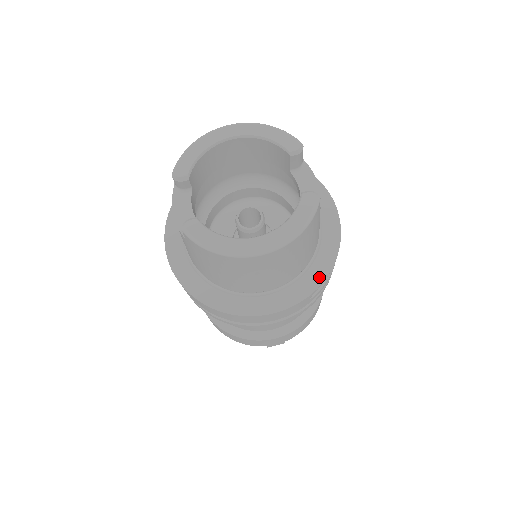
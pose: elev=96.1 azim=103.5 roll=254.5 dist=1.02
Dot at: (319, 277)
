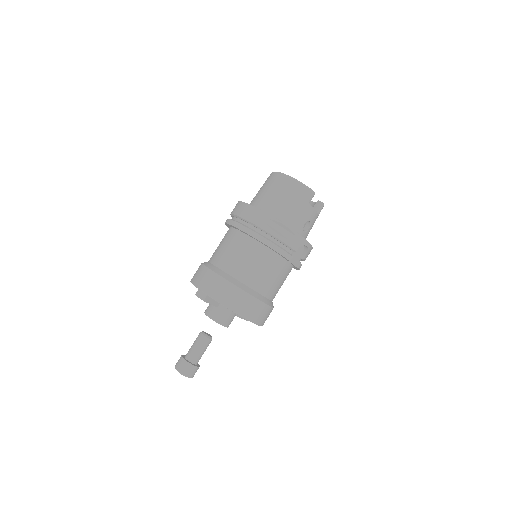
Dot at: (281, 222)
